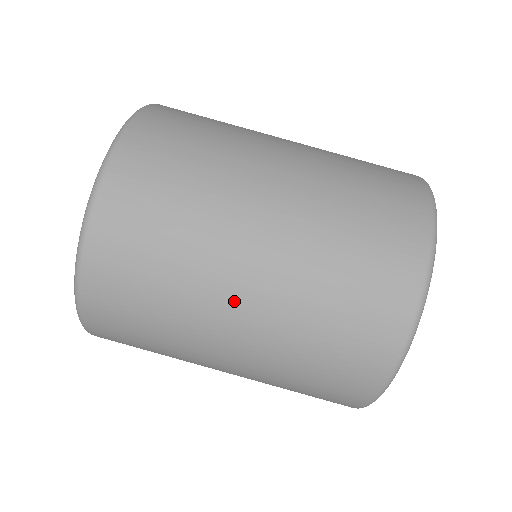
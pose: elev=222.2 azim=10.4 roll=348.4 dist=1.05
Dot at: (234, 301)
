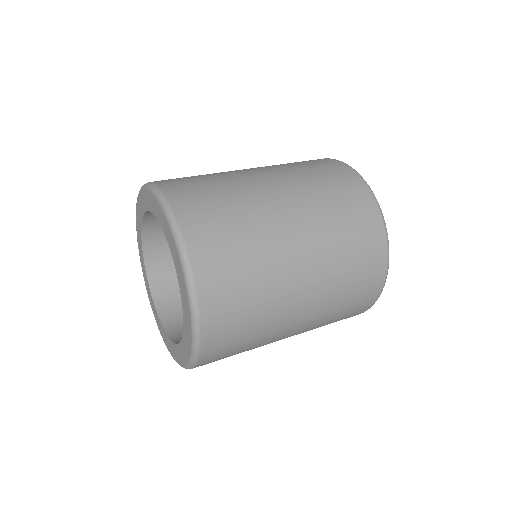
Dot at: (293, 245)
